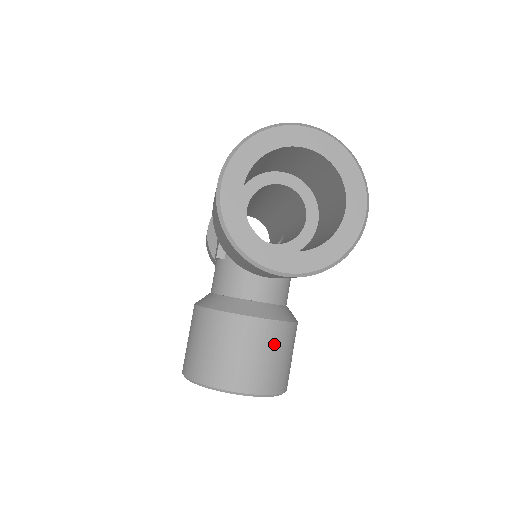
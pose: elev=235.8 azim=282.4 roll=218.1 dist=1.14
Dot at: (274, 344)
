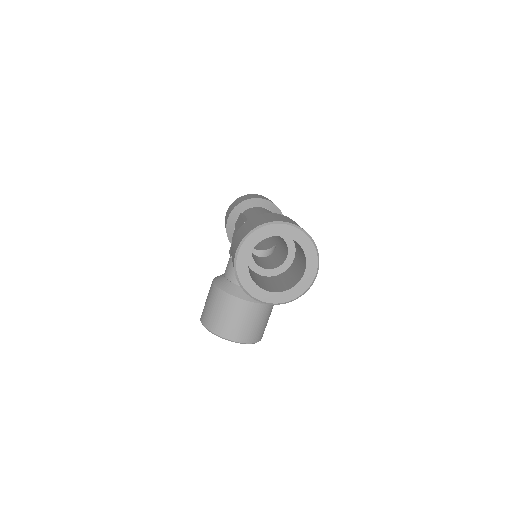
Dot at: (257, 317)
